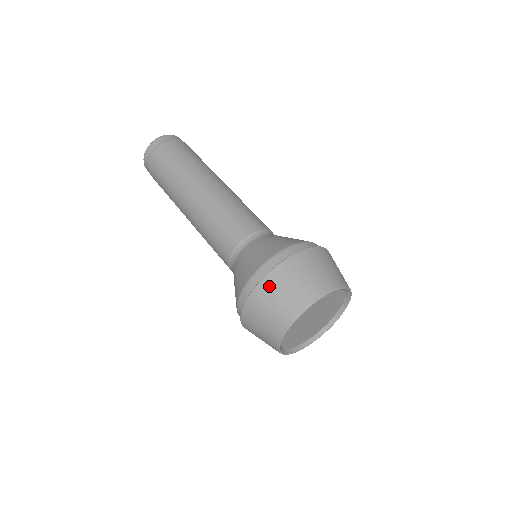
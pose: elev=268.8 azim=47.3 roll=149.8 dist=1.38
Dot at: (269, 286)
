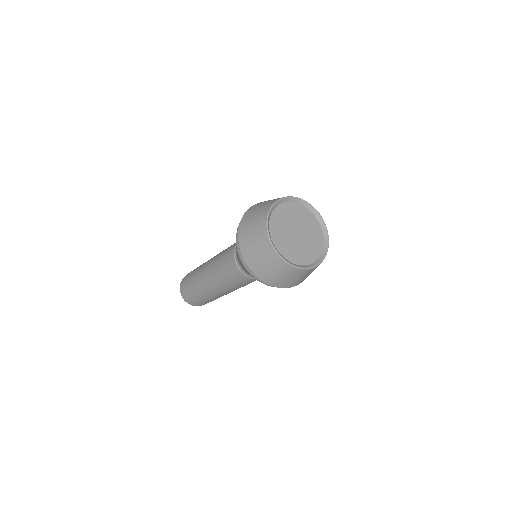
Dot at: (253, 208)
